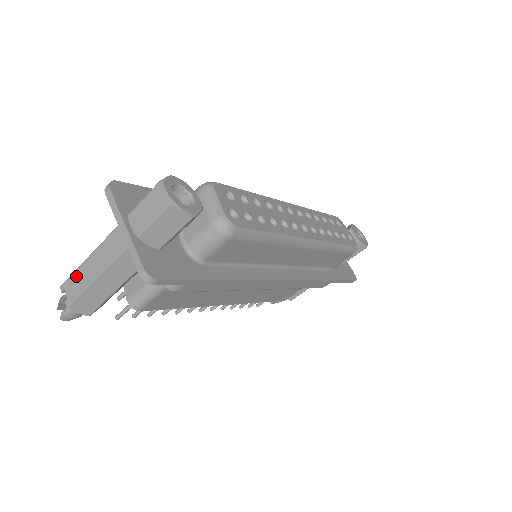
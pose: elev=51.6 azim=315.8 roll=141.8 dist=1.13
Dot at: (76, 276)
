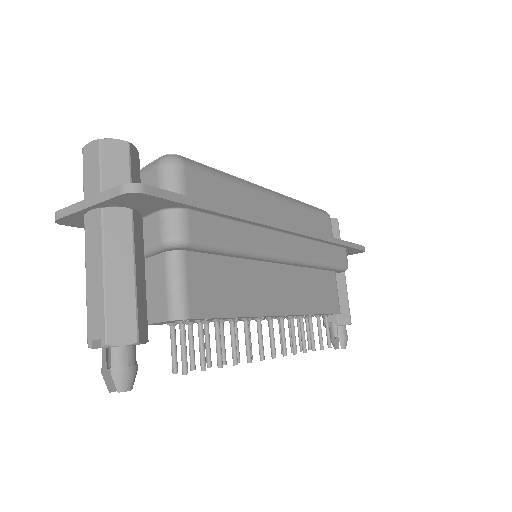
Dot at: (90, 310)
